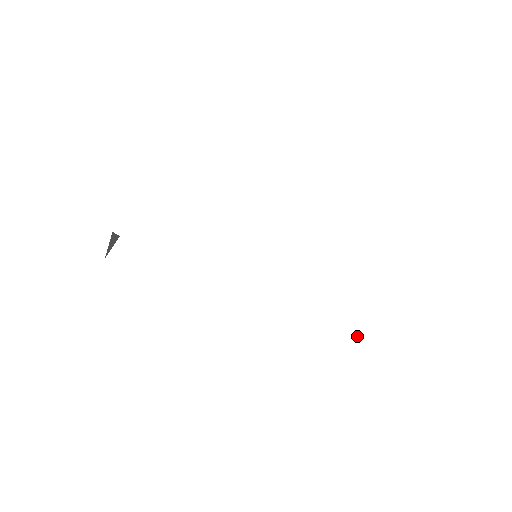
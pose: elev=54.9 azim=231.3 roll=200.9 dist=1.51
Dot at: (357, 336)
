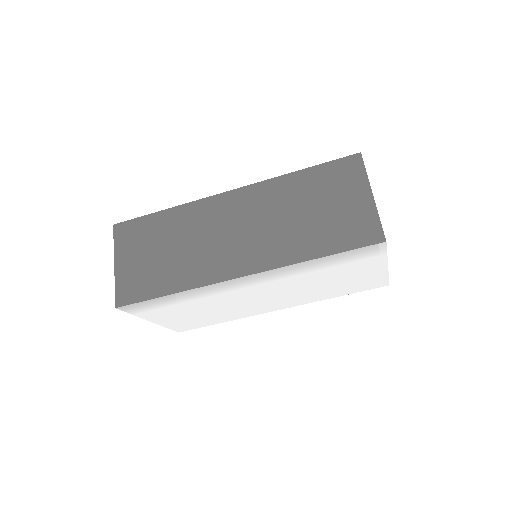
Dot at: (387, 268)
